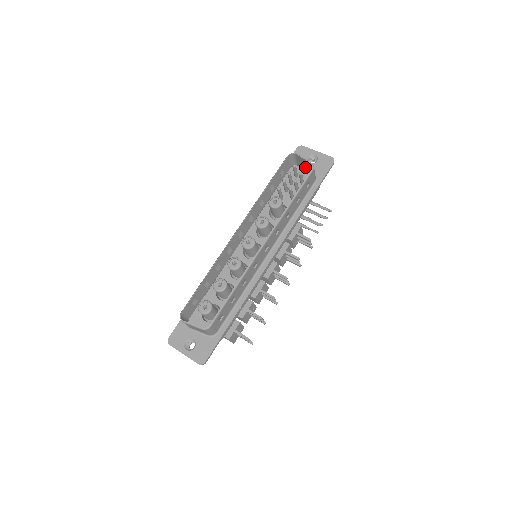
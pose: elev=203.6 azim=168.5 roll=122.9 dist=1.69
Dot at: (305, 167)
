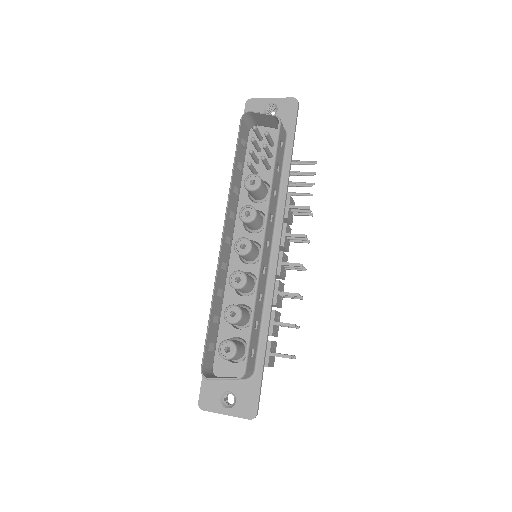
Dot at: (267, 123)
